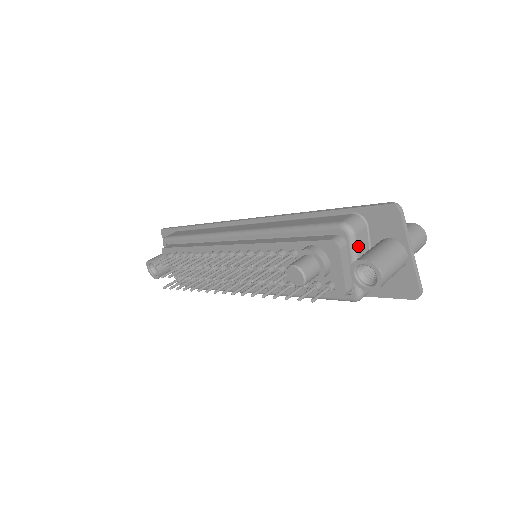
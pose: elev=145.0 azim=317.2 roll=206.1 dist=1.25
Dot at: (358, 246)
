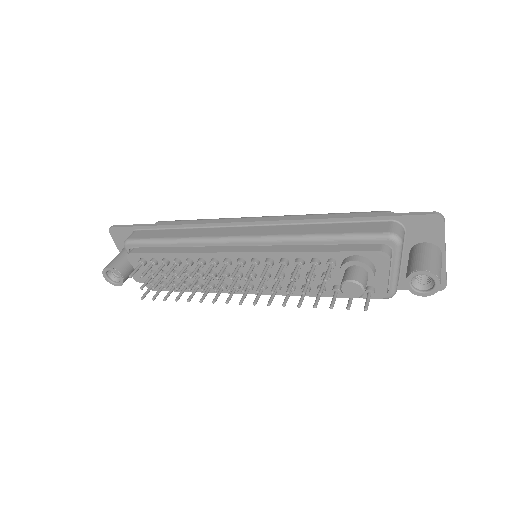
Dot at: (401, 253)
